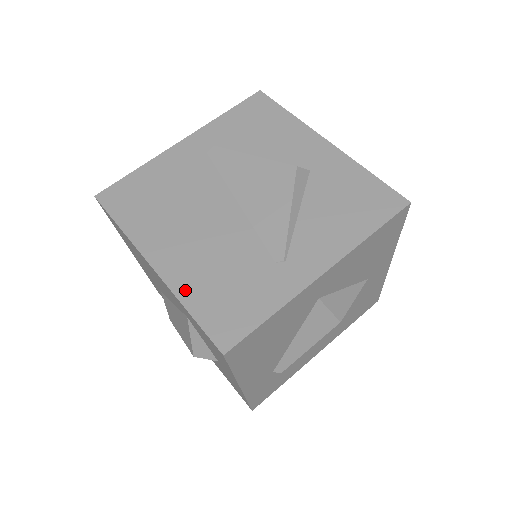
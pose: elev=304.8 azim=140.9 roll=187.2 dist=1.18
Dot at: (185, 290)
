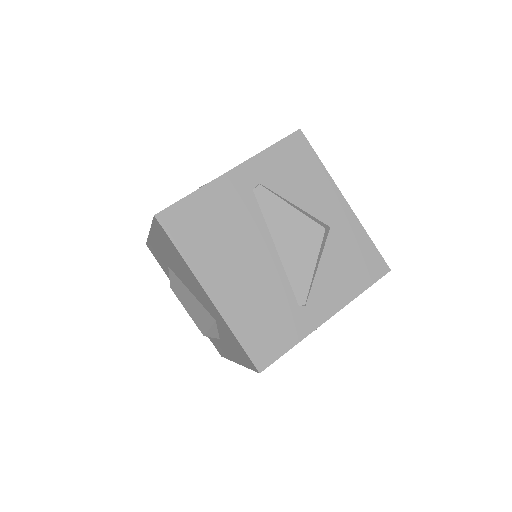
Dot at: (234, 320)
